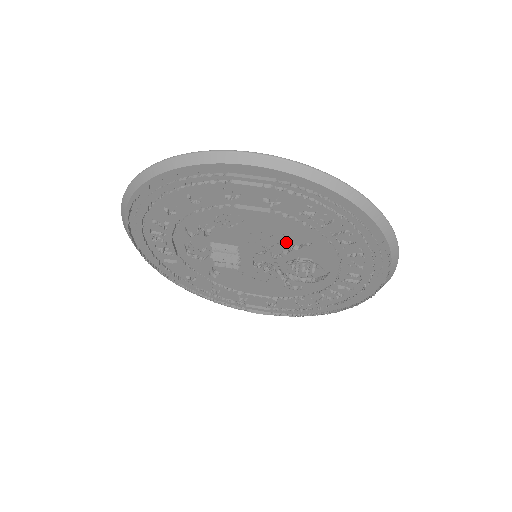
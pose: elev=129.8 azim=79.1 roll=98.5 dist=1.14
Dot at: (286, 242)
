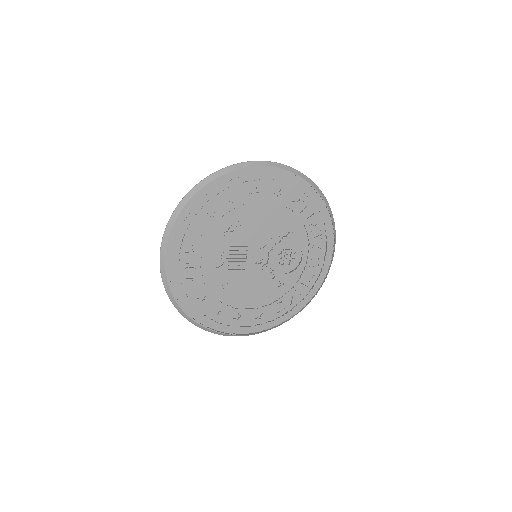
Dot at: (278, 234)
